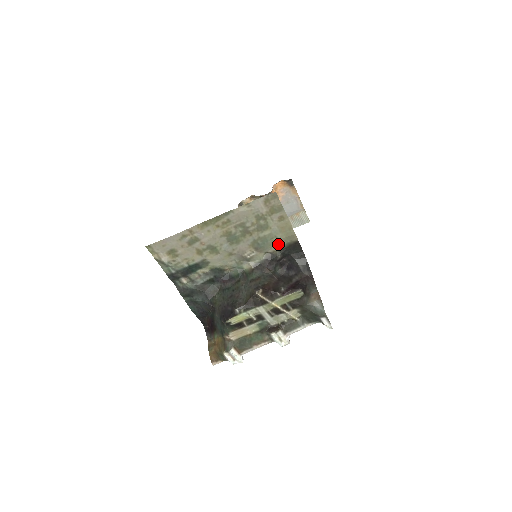
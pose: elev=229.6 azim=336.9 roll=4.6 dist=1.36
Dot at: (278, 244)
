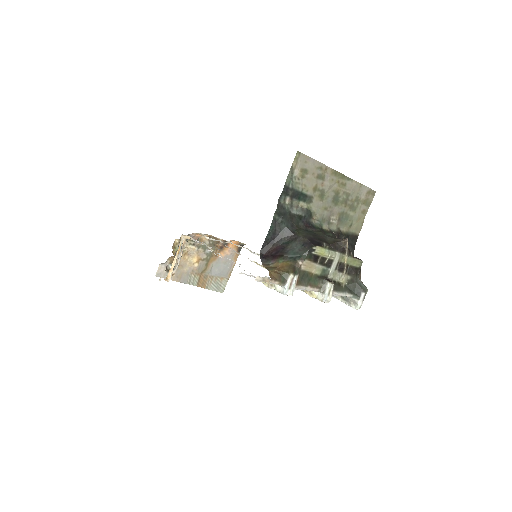
Dot at: (348, 228)
